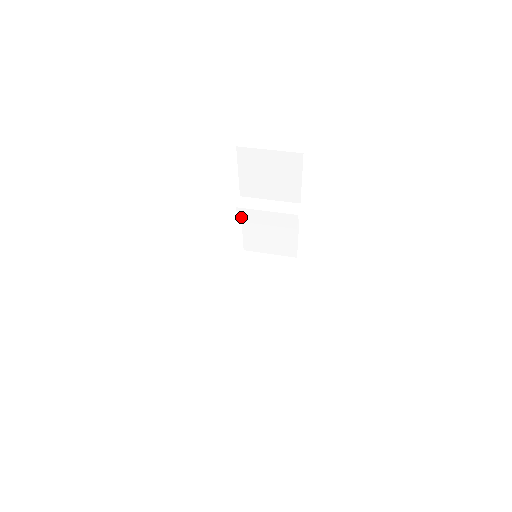
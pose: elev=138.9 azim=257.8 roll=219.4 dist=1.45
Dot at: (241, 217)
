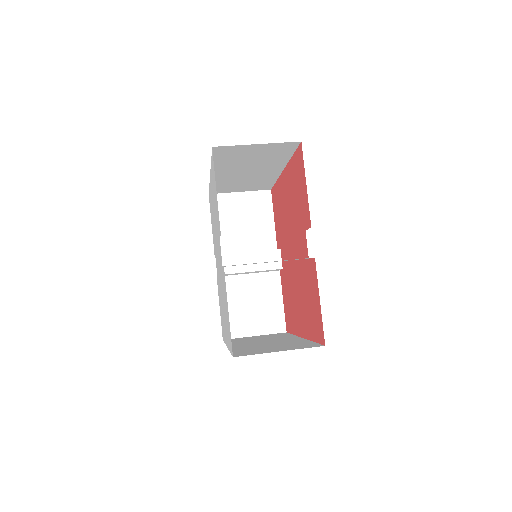
Dot at: occluded
